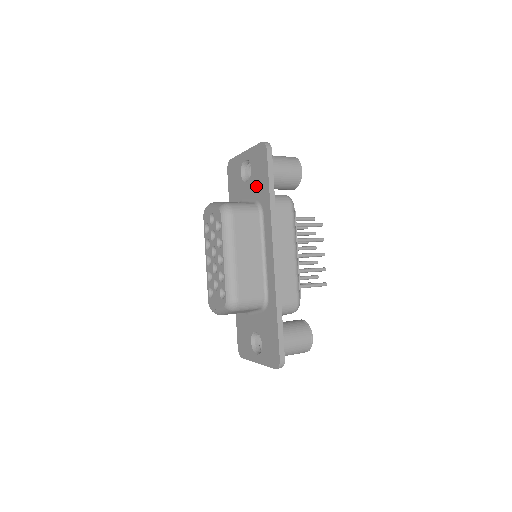
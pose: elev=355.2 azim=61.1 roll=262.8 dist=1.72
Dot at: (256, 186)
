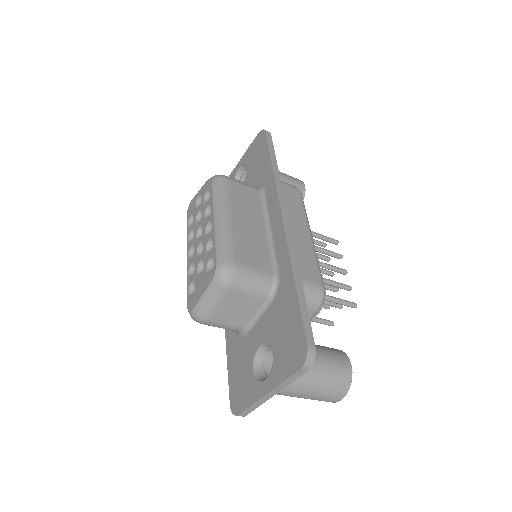
Dot at: (254, 175)
